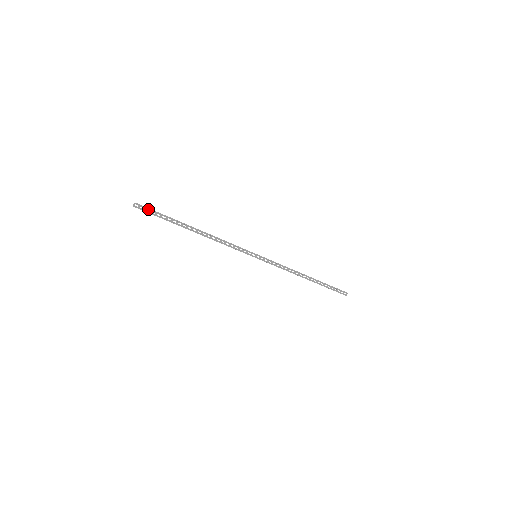
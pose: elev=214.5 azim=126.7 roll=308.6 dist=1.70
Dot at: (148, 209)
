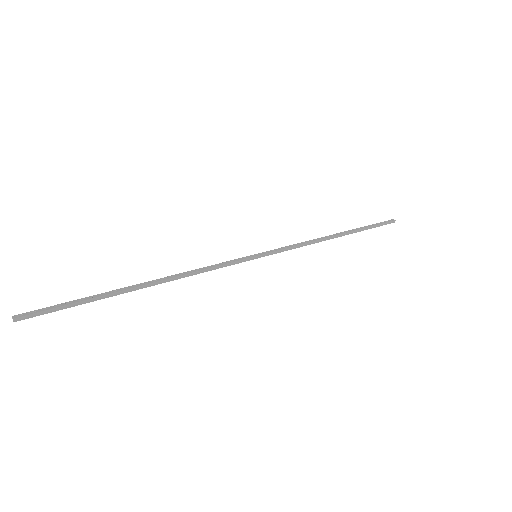
Dot at: (45, 310)
